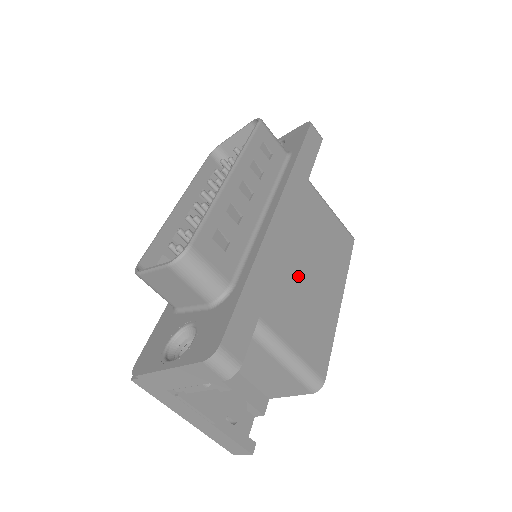
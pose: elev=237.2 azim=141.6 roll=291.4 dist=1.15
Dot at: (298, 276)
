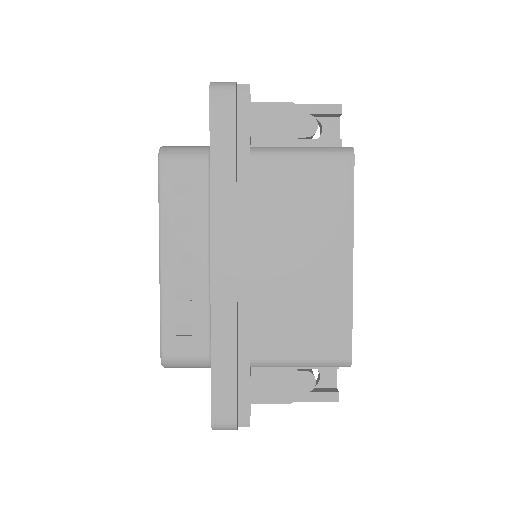
Dot at: (279, 285)
